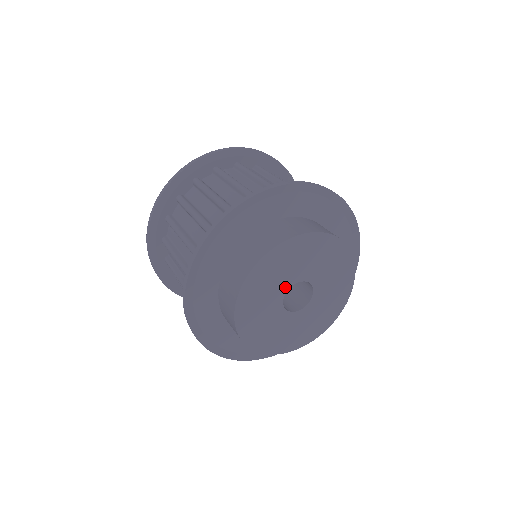
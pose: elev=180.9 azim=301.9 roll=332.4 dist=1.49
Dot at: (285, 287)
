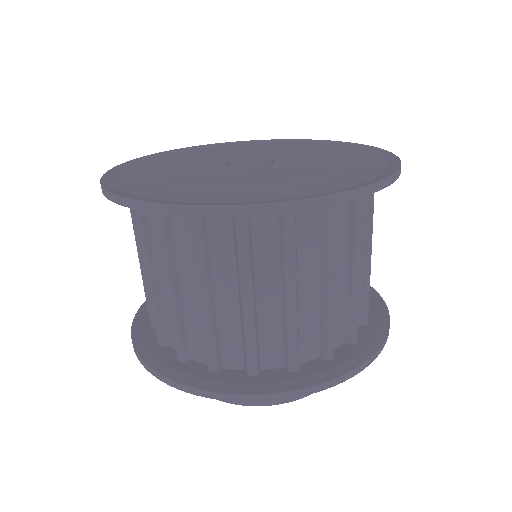
Dot at: occluded
